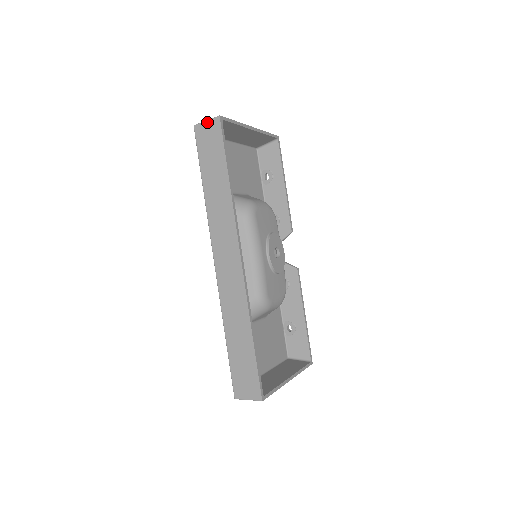
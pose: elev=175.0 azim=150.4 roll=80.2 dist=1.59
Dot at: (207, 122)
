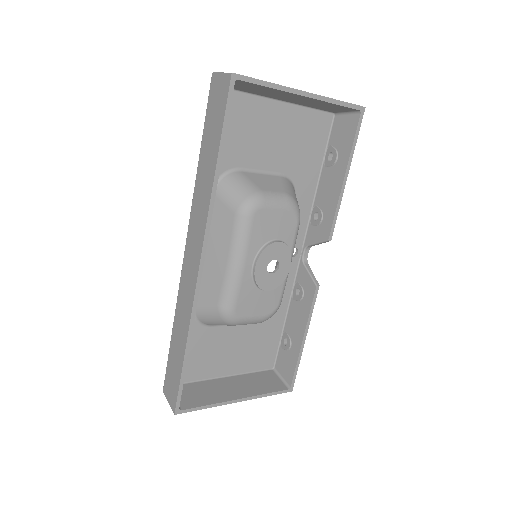
Dot at: (221, 75)
